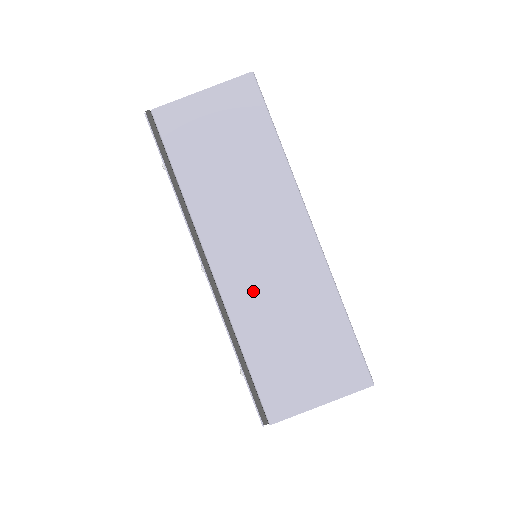
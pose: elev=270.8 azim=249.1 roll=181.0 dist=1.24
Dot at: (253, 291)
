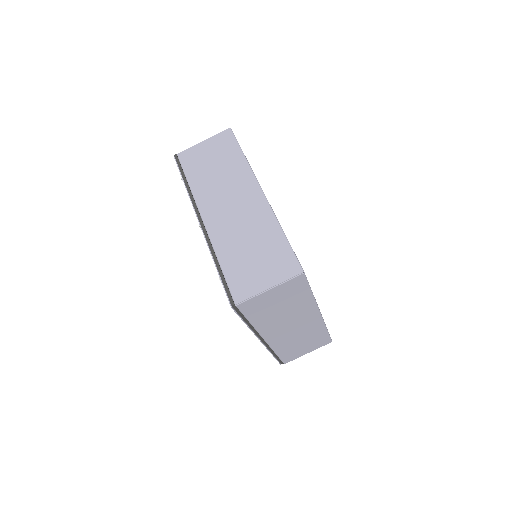
Dot at: (227, 230)
